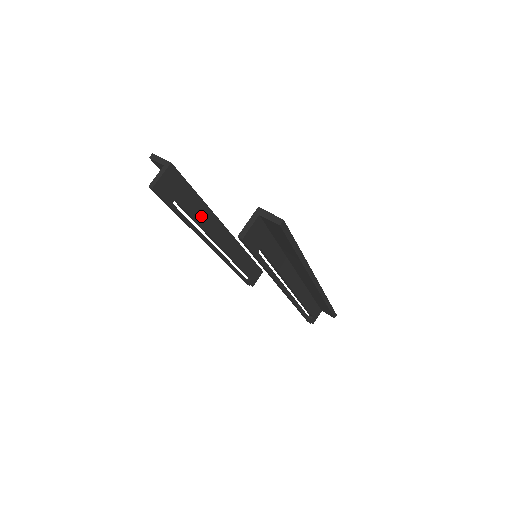
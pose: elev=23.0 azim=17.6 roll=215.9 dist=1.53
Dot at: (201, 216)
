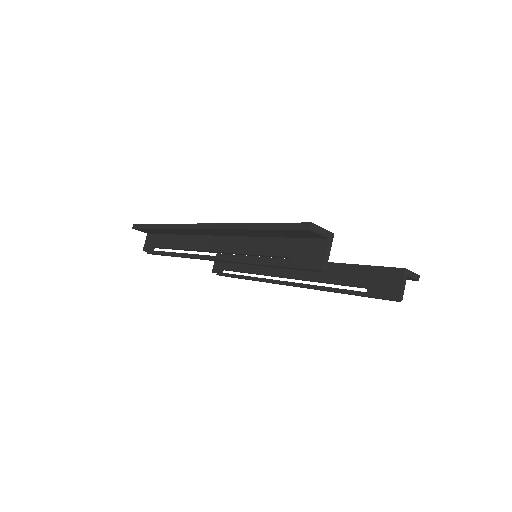
Dot at: occluded
